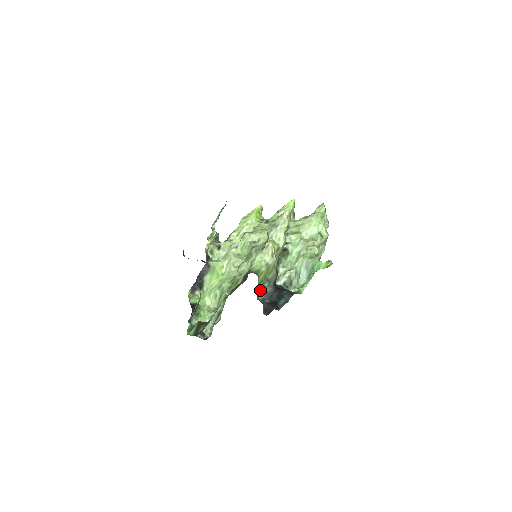
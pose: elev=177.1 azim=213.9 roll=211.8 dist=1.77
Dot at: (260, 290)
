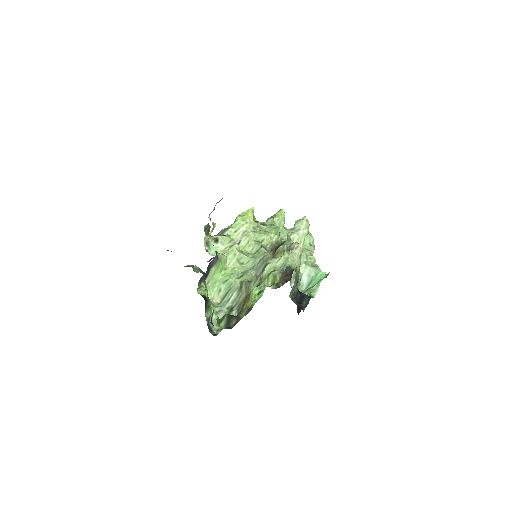
Dot at: (292, 289)
